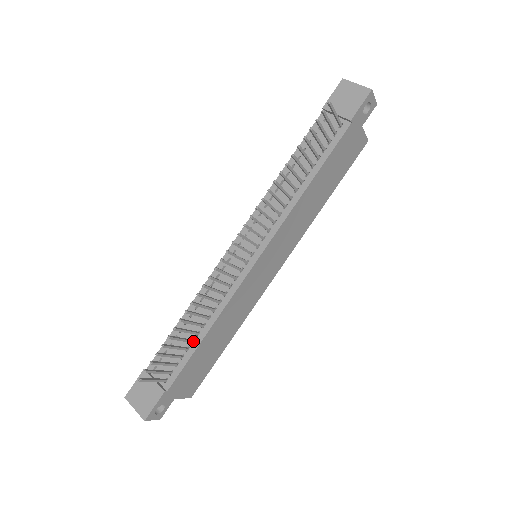
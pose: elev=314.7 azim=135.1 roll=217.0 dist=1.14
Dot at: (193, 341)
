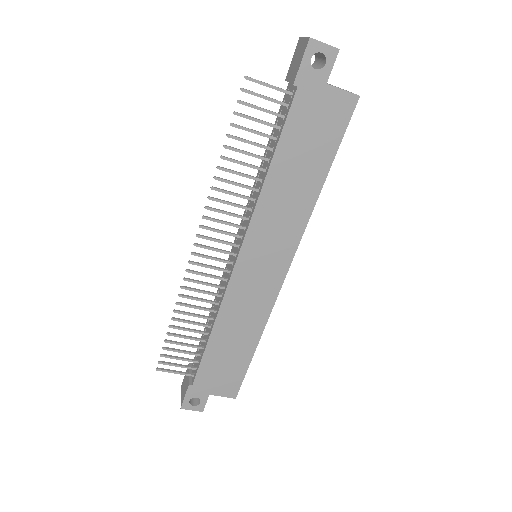
Dot at: (205, 340)
